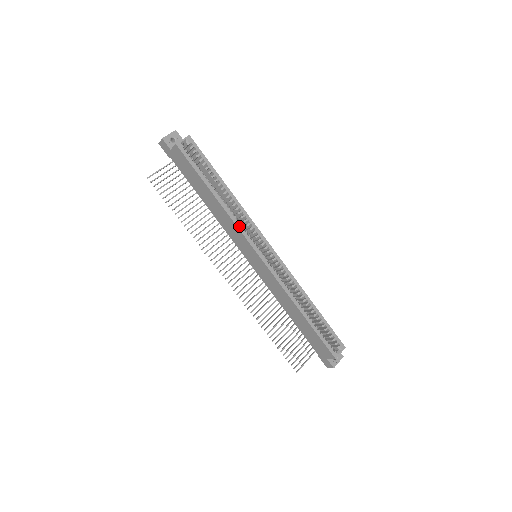
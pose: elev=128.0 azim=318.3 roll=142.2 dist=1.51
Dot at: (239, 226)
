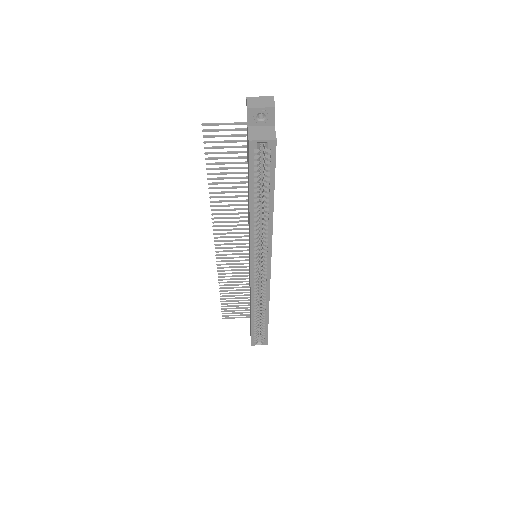
Dot at: (253, 243)
